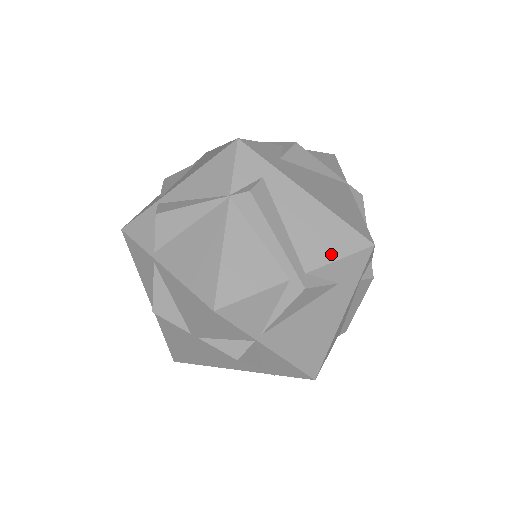
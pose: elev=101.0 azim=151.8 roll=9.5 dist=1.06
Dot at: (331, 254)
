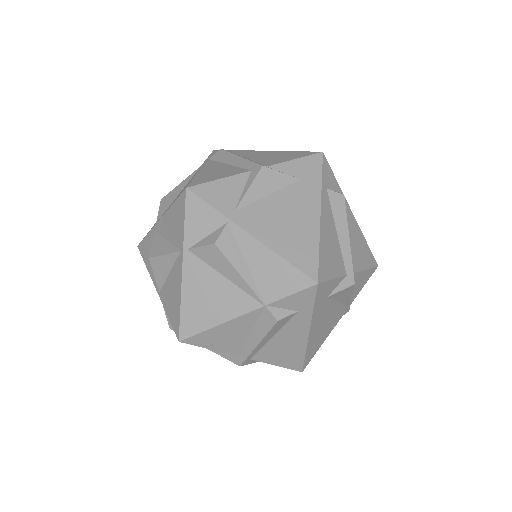
Dot at: (276, 362)
